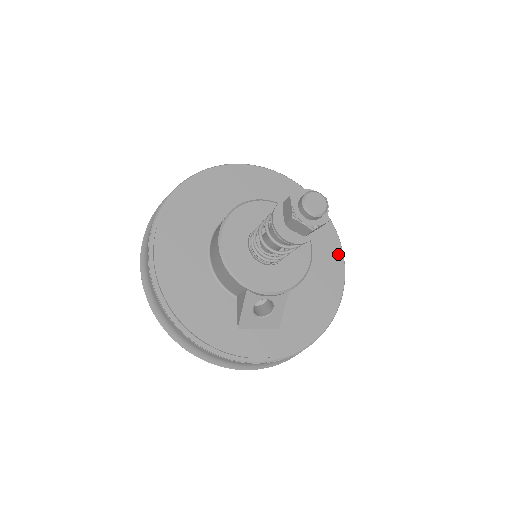
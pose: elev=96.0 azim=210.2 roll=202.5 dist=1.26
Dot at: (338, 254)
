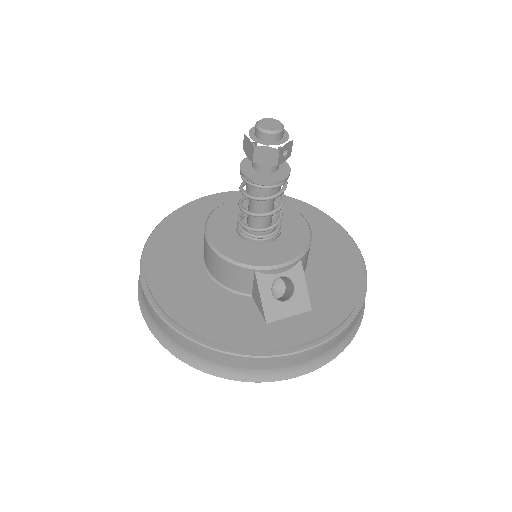
Dot at: (339, 230)
